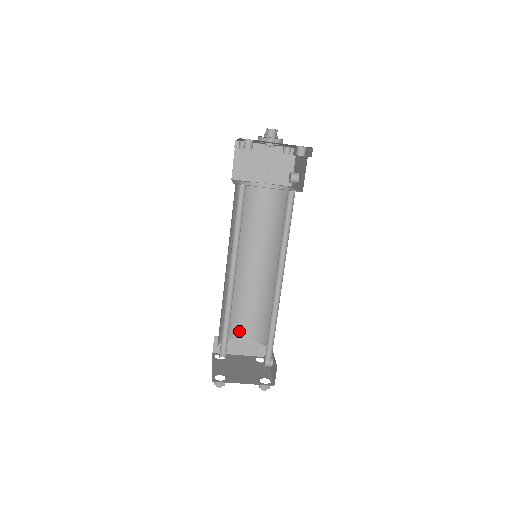
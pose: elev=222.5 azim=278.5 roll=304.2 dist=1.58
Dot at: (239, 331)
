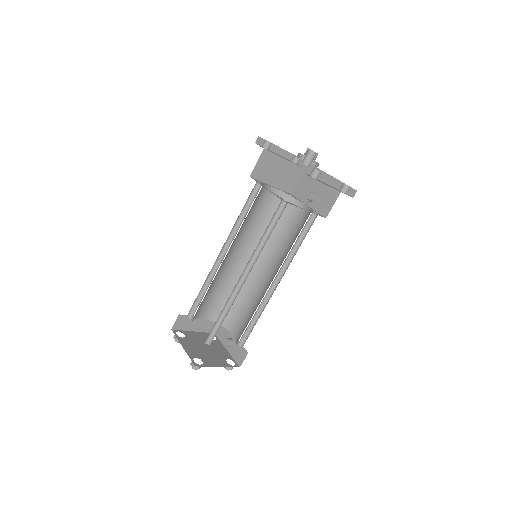
Dot at: (203, 312)
